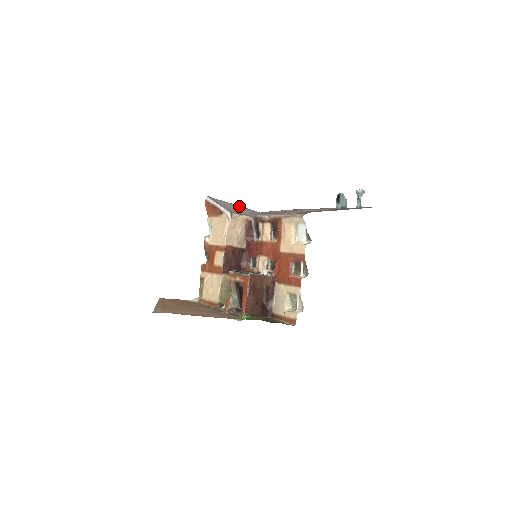
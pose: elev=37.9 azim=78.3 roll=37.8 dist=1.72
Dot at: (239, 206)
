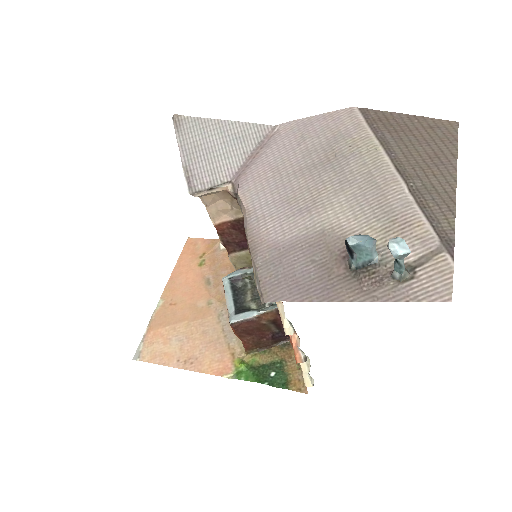
Dot at: (229, 126)
